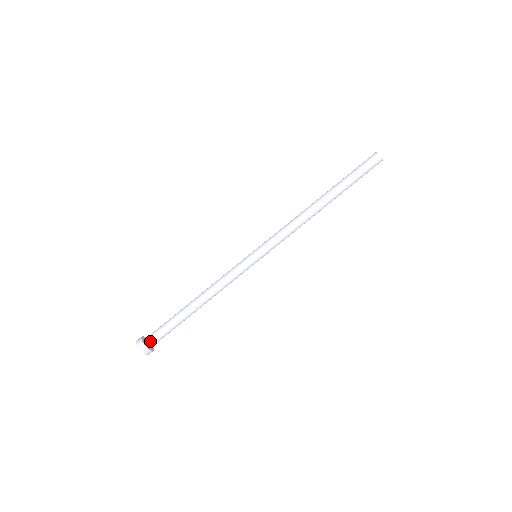
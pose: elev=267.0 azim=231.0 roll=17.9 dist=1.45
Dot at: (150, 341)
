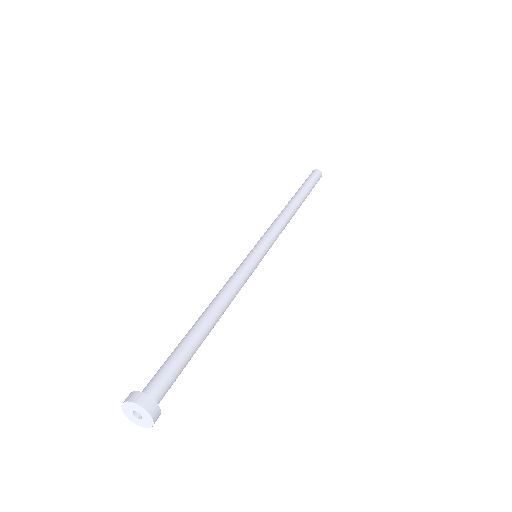
Dot at: (148, 389)
